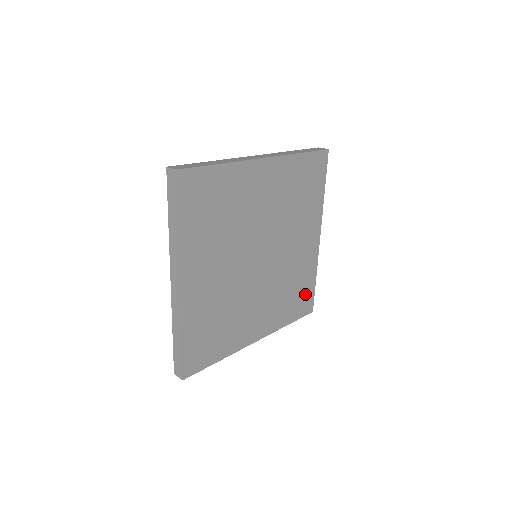
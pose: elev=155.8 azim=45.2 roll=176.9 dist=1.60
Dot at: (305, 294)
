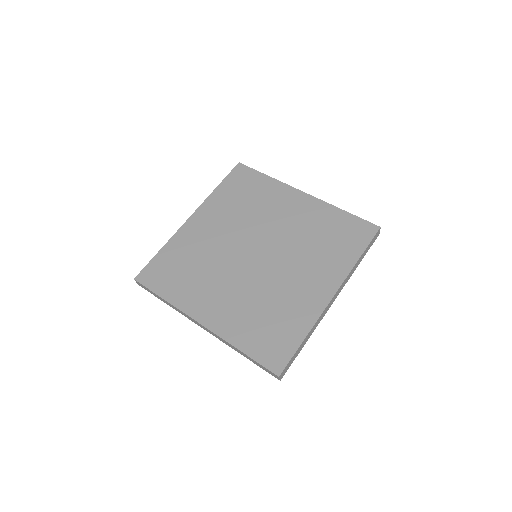
Dot at: (281, 341)
